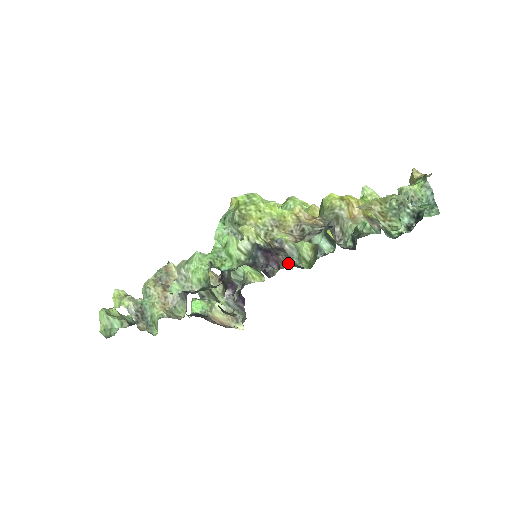
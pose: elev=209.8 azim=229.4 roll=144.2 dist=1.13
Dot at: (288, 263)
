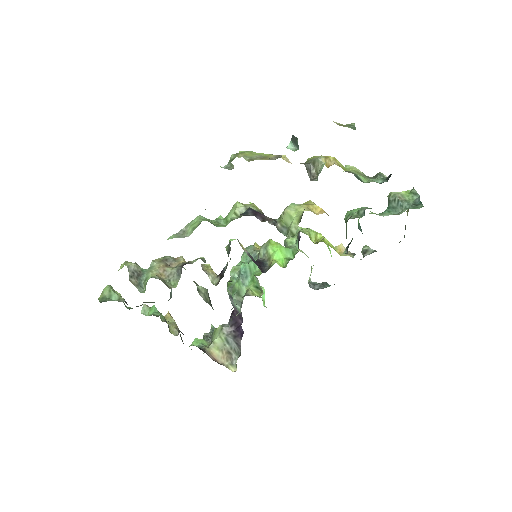
Dot at: occluded
